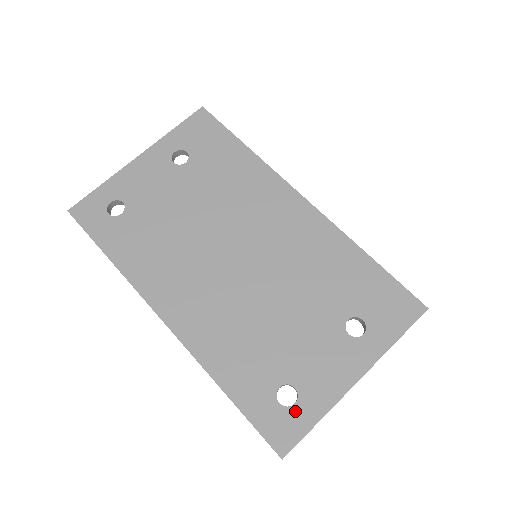
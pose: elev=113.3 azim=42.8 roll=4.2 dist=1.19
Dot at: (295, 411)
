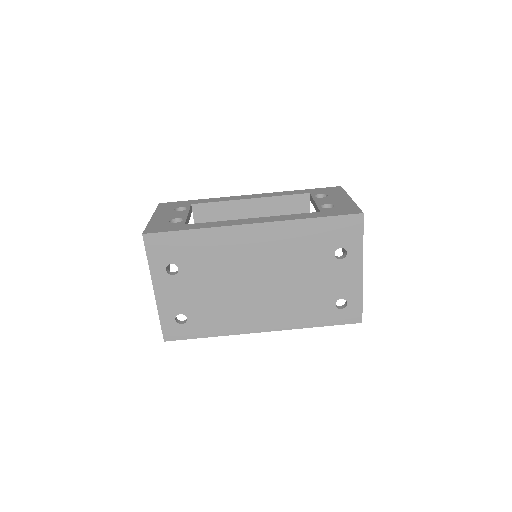
Dot at: (350, 305)
